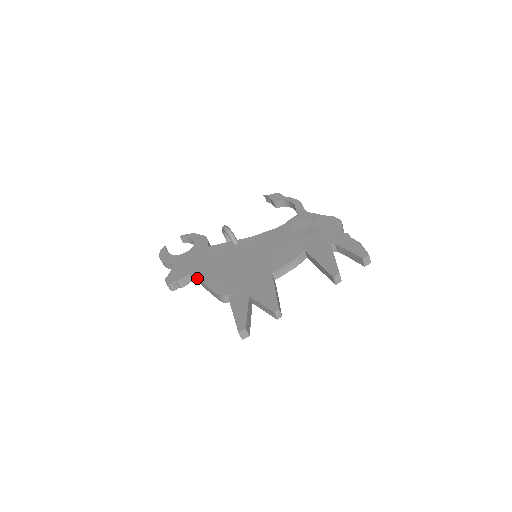
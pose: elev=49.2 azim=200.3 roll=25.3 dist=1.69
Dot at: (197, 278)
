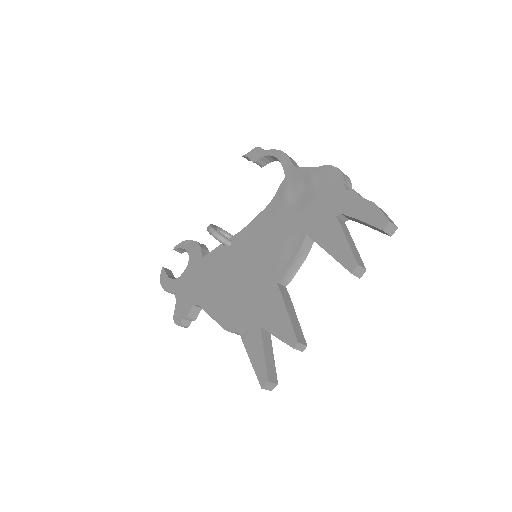
Dot at: (203, 309)
